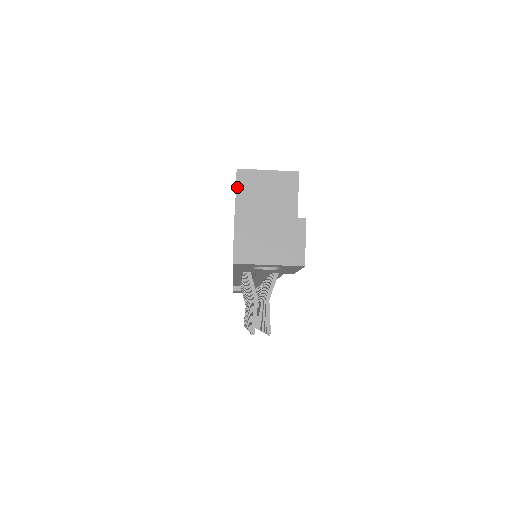
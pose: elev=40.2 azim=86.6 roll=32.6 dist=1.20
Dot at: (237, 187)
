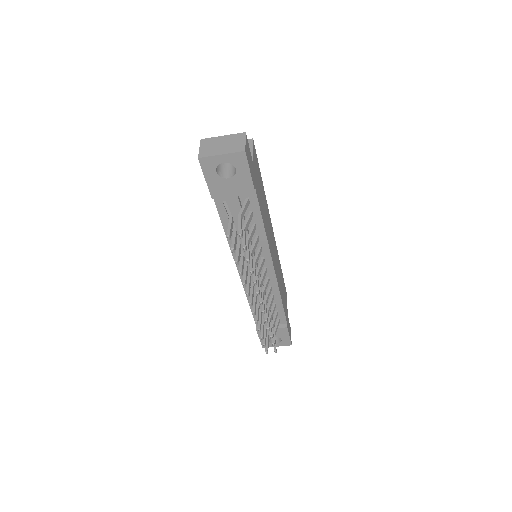
Dot at: occluded
